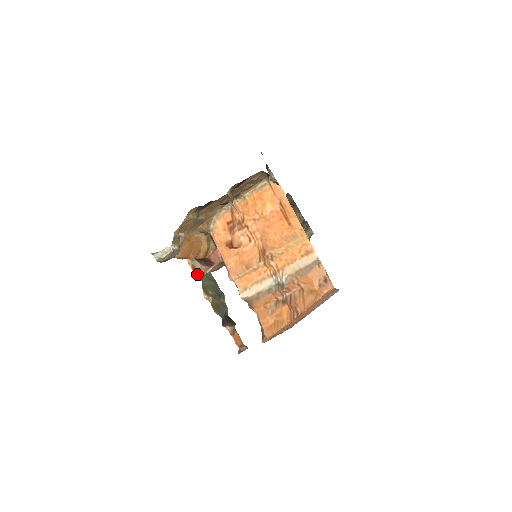
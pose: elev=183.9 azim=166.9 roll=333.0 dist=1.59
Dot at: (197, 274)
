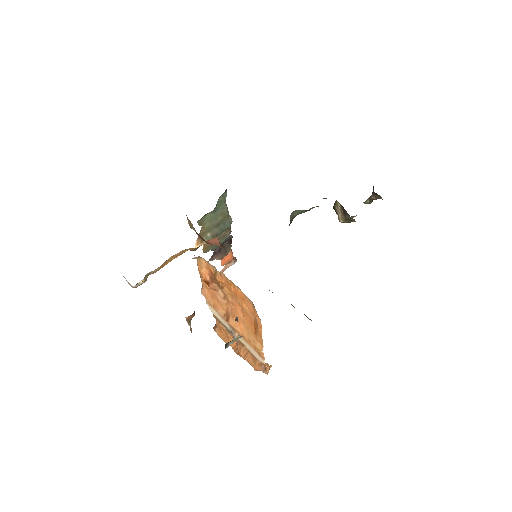
Dot at: (198, 222)
